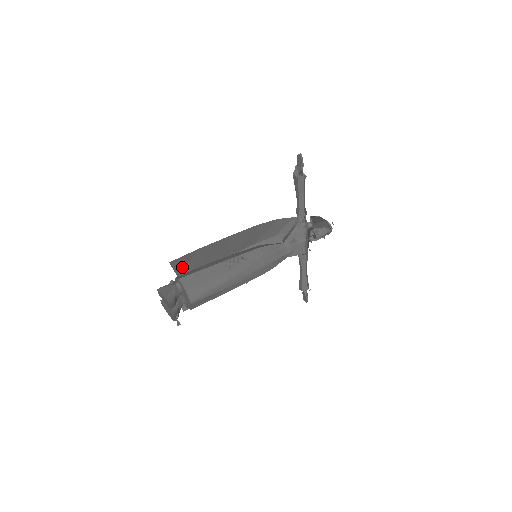
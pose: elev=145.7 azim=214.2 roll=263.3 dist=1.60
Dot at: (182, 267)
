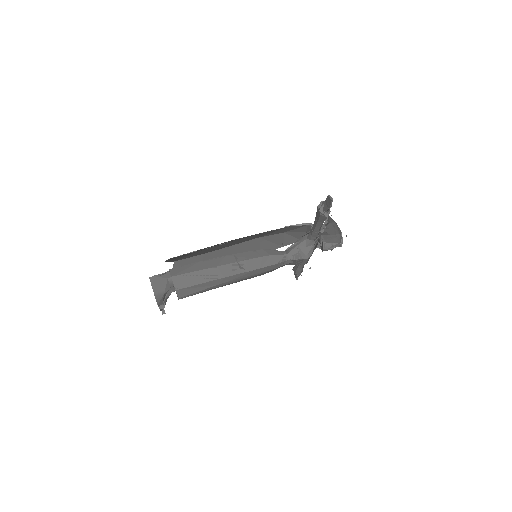
Dot at: occluded
